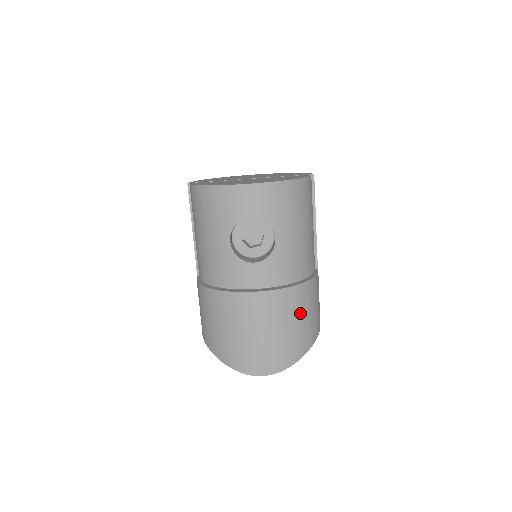
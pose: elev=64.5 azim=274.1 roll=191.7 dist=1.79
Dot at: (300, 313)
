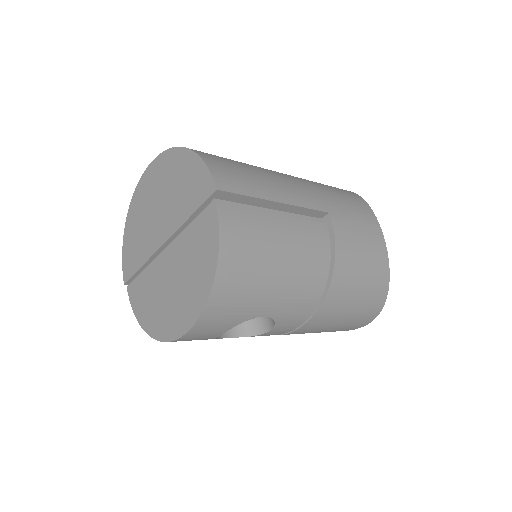
Dot at: (353, 291)
